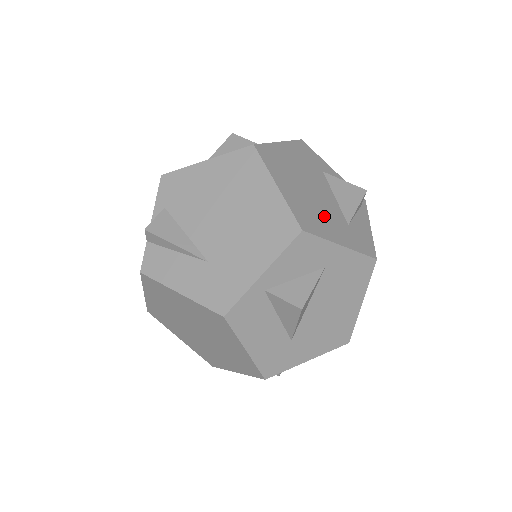
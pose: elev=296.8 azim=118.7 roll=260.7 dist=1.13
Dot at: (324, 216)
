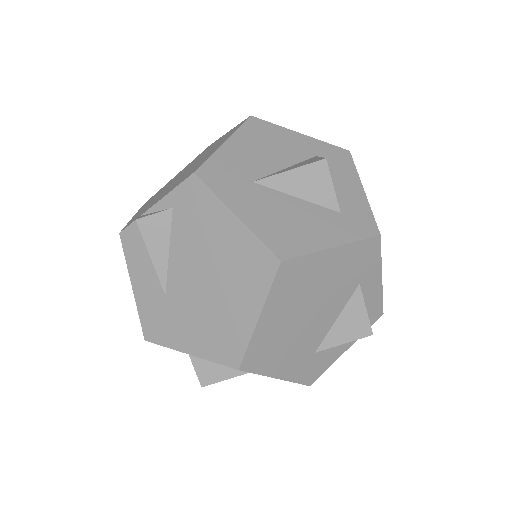
Dot at: (290, 347)
